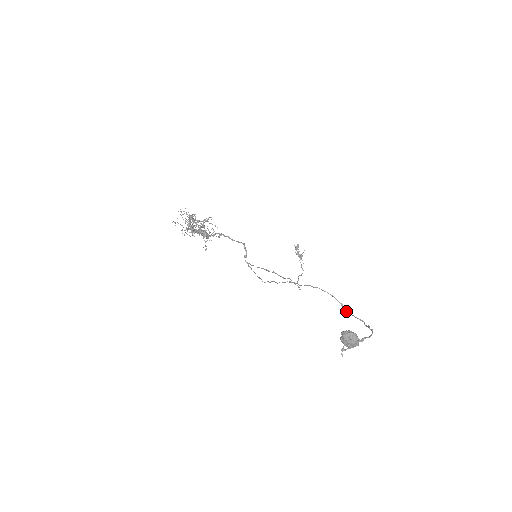
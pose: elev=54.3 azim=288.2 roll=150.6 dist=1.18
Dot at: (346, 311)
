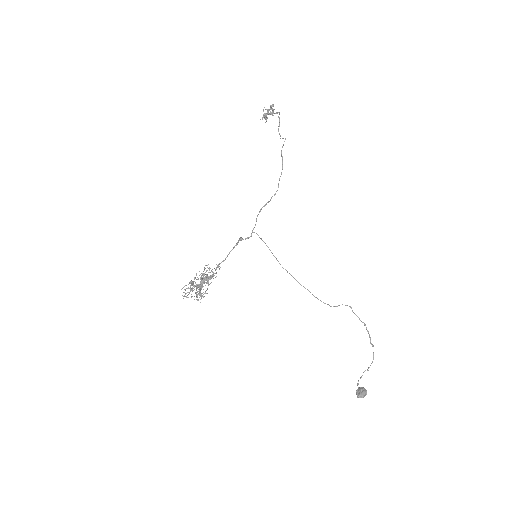
Dot at: (351, 308)
